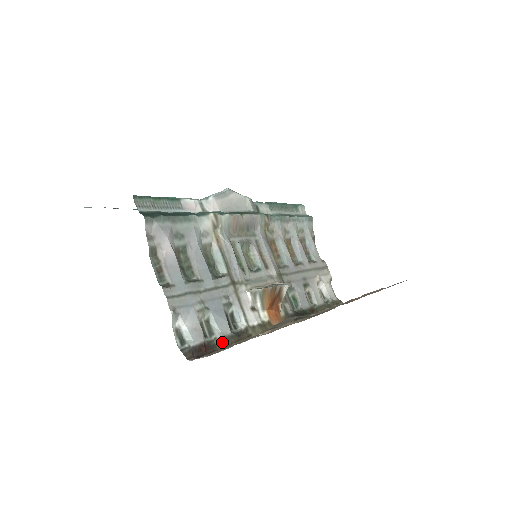
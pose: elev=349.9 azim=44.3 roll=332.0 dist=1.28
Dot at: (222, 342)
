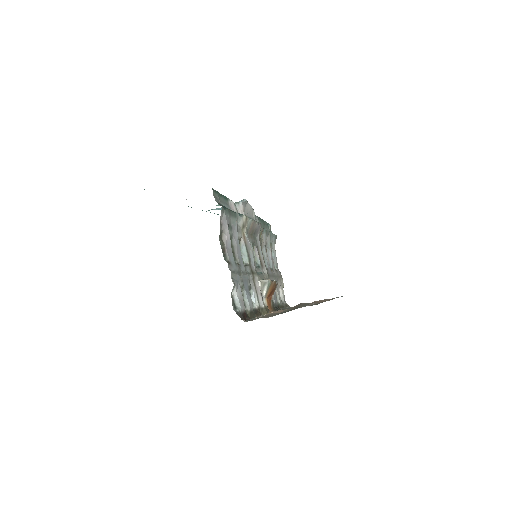
Dot at: (251, 314)
